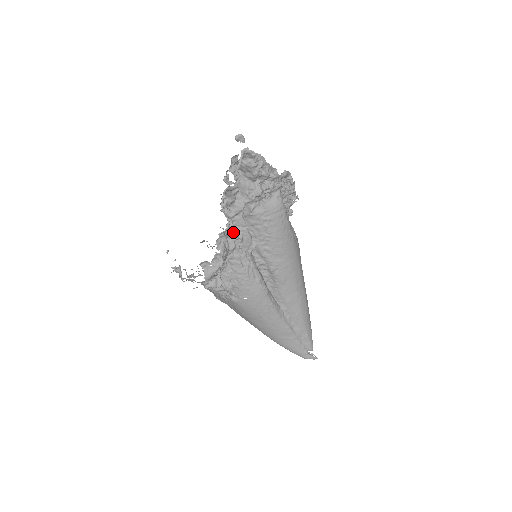
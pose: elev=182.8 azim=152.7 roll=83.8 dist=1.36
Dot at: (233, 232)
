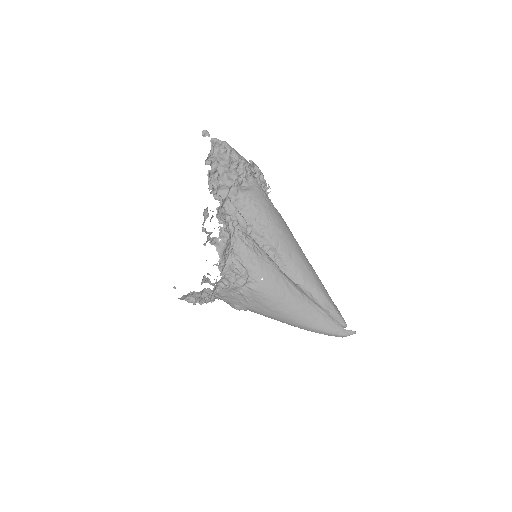
Dot at: occluded
